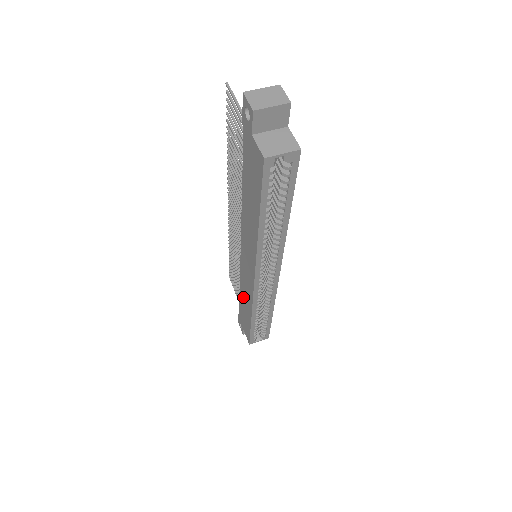
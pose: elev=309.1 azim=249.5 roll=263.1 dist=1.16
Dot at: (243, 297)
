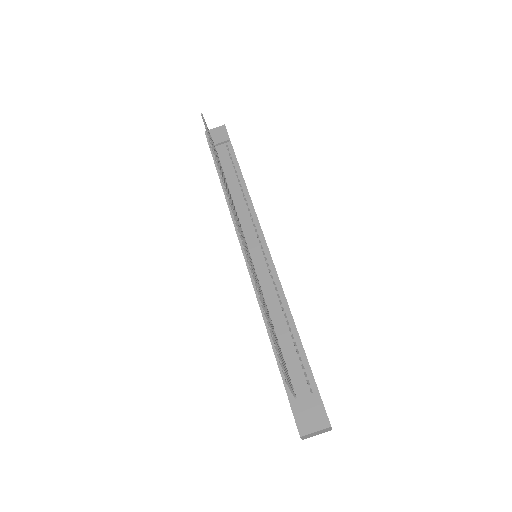
Dot at: occluded
